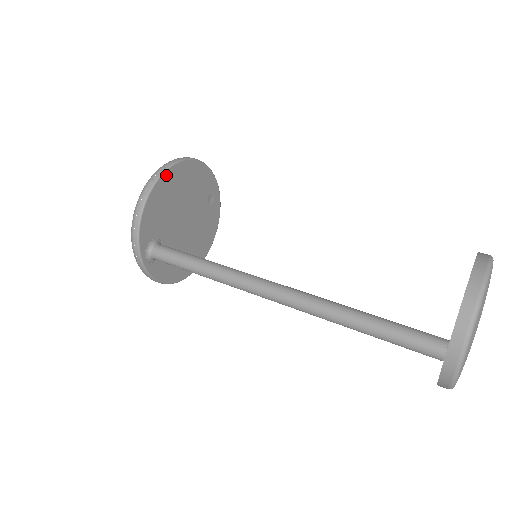
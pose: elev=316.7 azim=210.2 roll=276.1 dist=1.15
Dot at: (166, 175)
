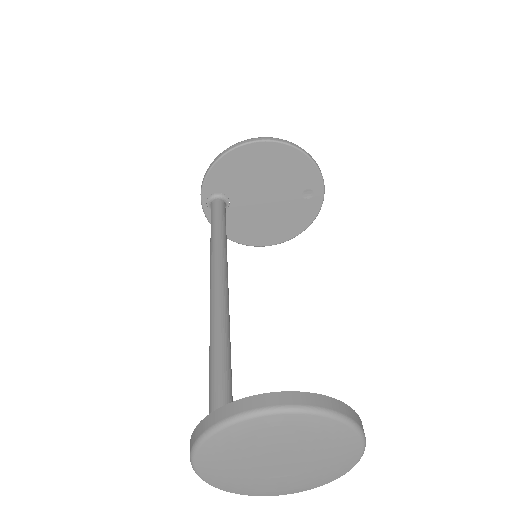
Dot at: (251, 146)
